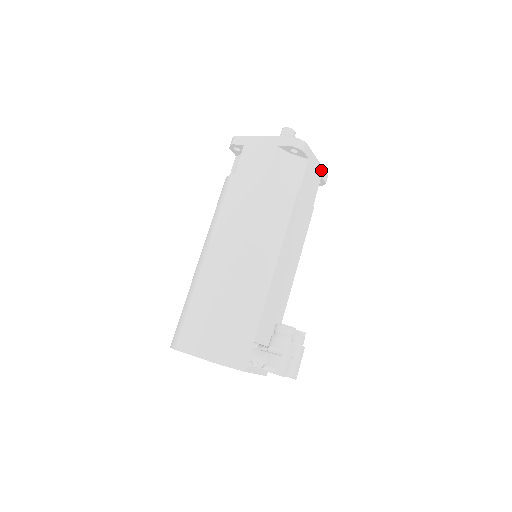
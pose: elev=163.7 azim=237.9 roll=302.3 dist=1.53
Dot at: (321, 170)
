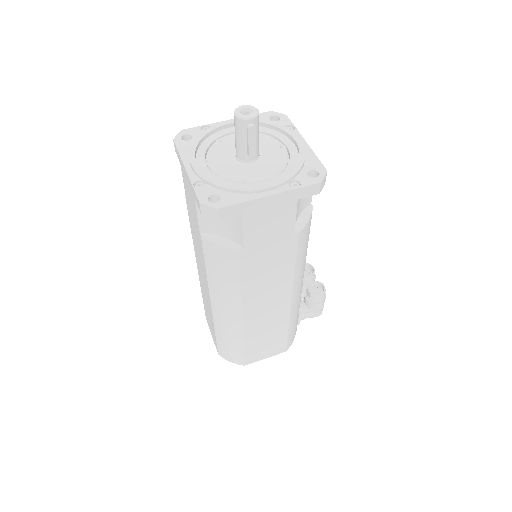
Dot at: occluded
